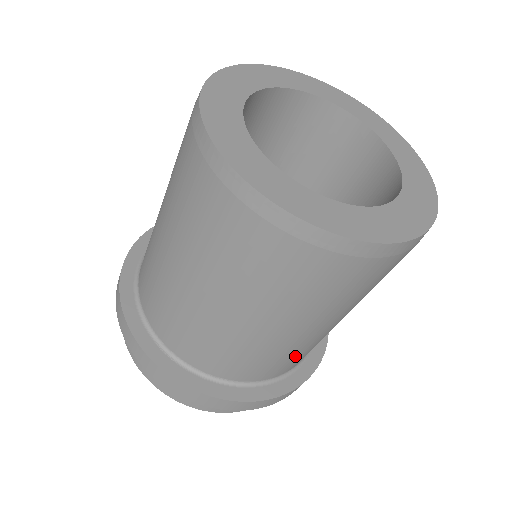
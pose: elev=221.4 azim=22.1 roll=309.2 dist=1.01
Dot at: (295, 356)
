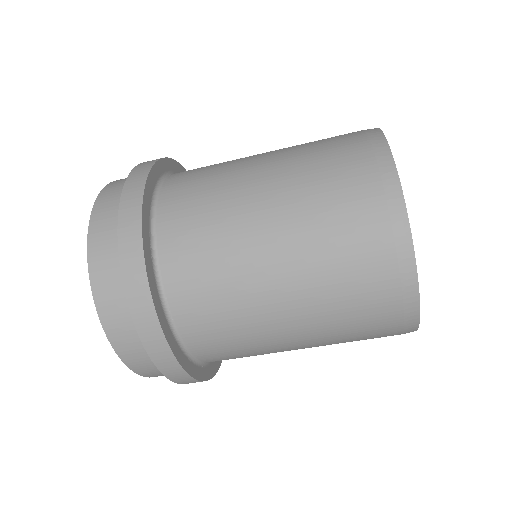
Dot at: (237, 347)
